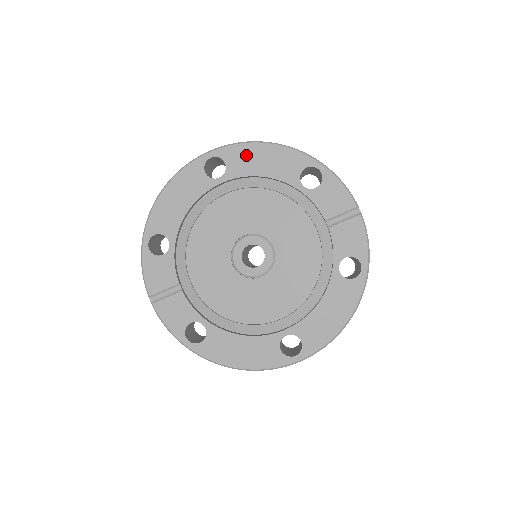
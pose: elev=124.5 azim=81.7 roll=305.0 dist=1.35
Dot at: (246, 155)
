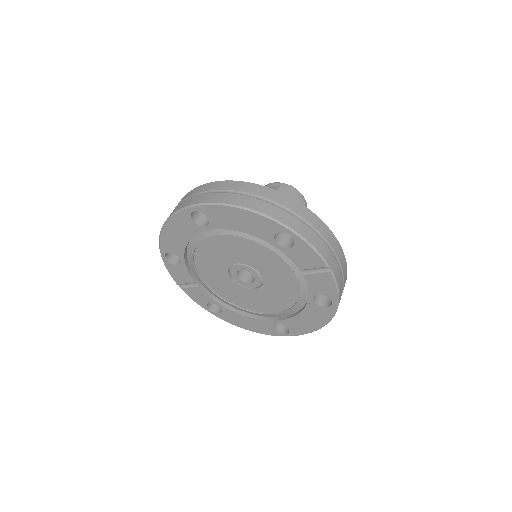
Dot at: (224, 214)
